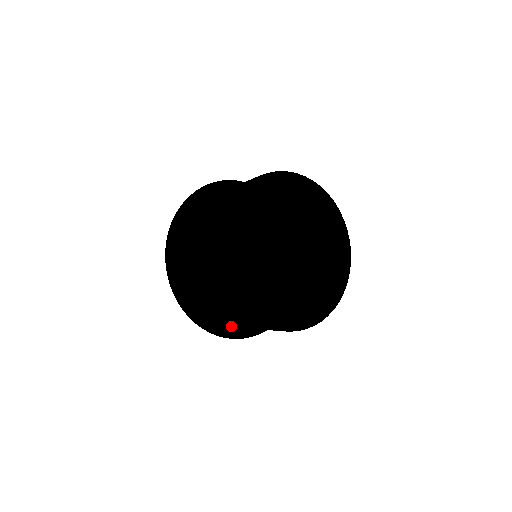
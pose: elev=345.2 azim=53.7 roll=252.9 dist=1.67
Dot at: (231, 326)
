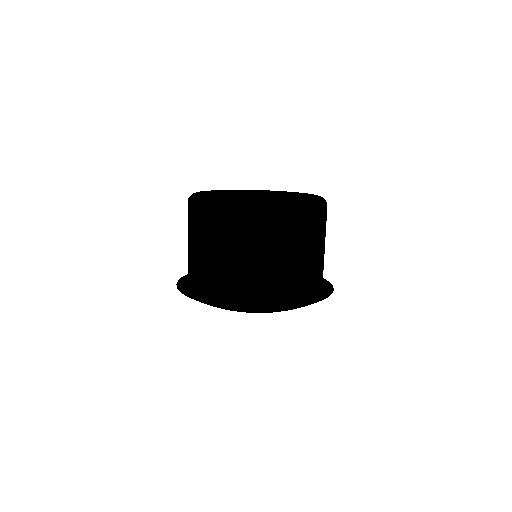
Dot at: (227, 294)
